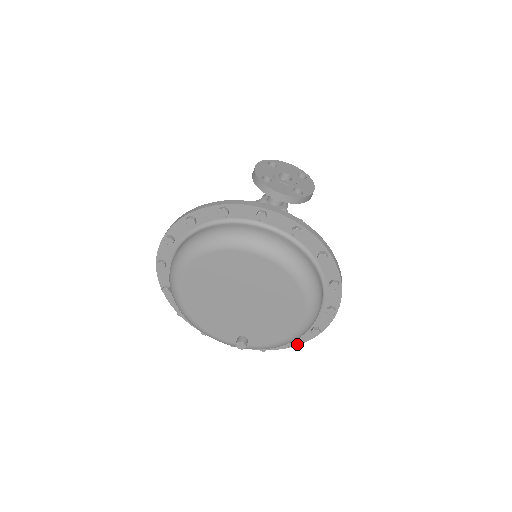
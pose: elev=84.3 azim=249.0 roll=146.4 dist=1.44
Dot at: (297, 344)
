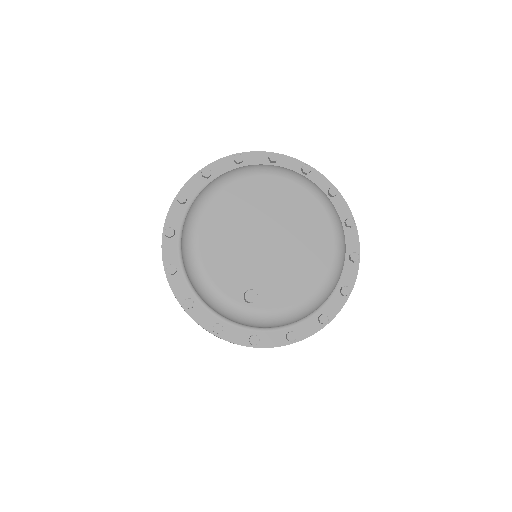
Dot at: (296, 340)
